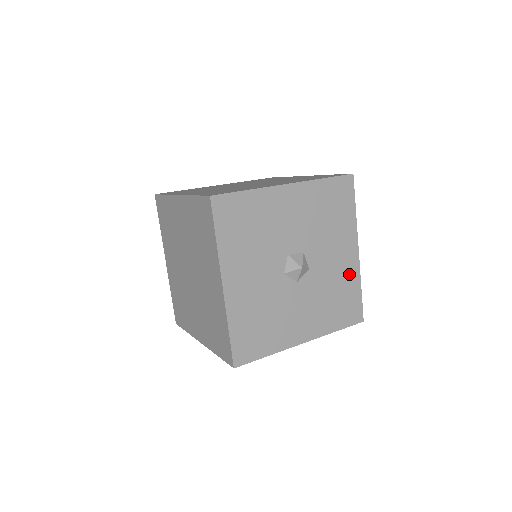
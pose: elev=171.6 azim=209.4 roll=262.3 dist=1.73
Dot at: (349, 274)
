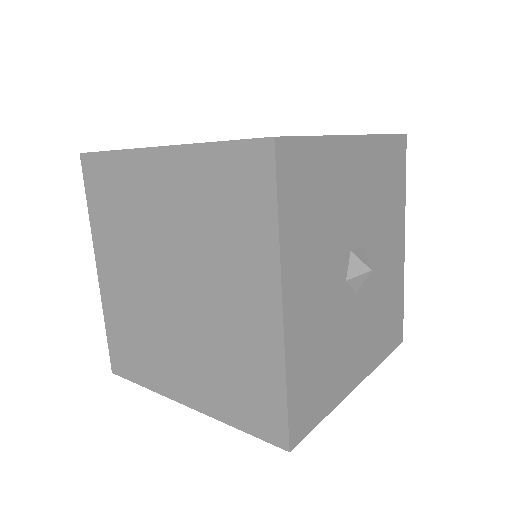
Dot at: (396, 277)
